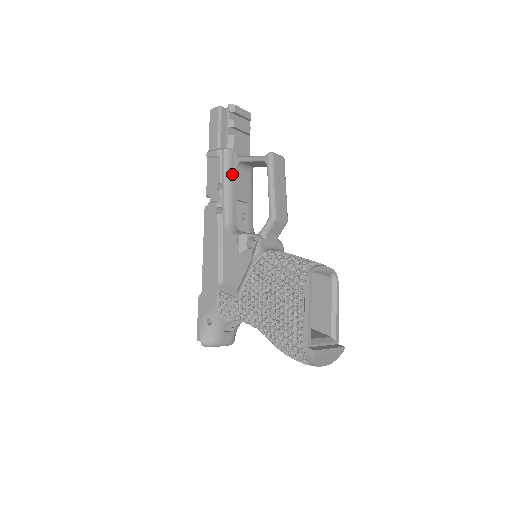
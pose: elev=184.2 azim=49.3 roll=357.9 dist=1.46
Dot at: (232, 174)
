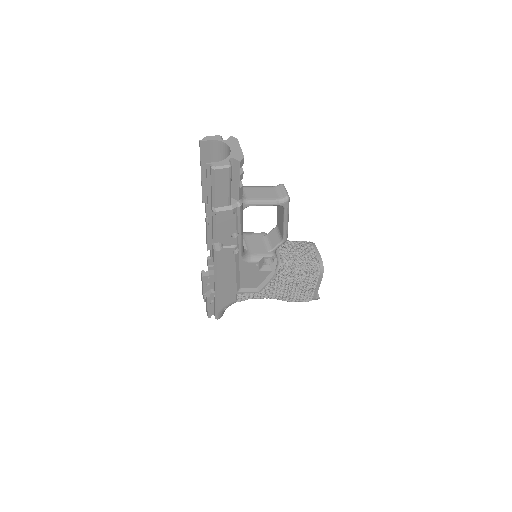
Dot at: (242, 218)
